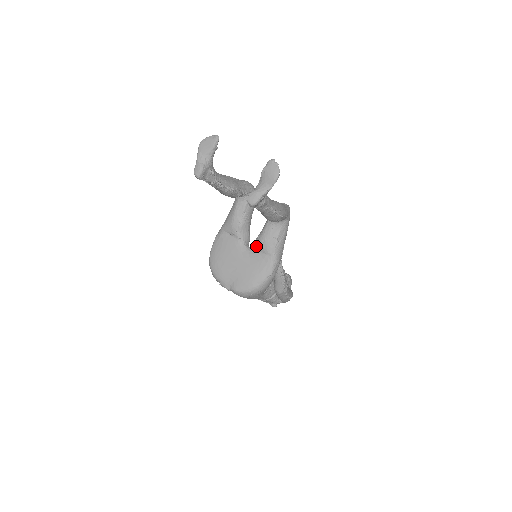
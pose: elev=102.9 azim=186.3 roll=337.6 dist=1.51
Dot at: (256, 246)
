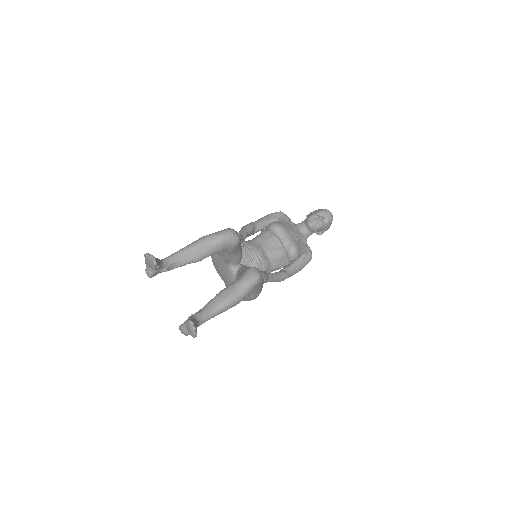
Dot at: occluded
